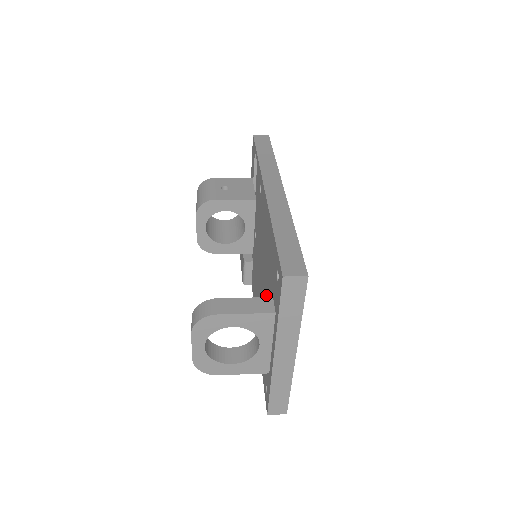
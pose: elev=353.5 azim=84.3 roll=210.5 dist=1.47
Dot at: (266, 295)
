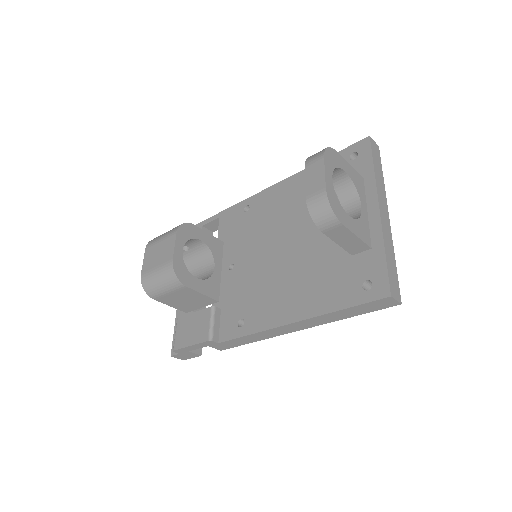
Dot at: occluded
